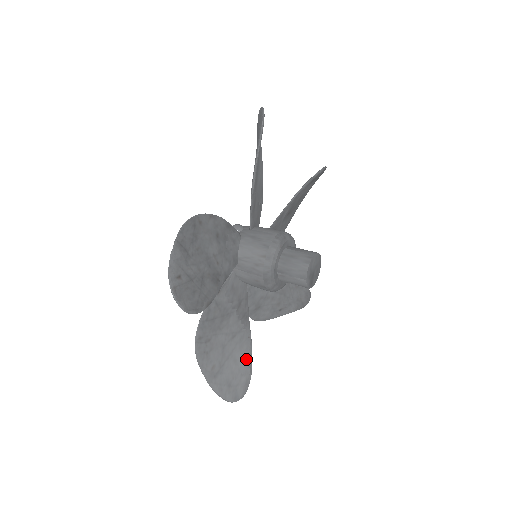
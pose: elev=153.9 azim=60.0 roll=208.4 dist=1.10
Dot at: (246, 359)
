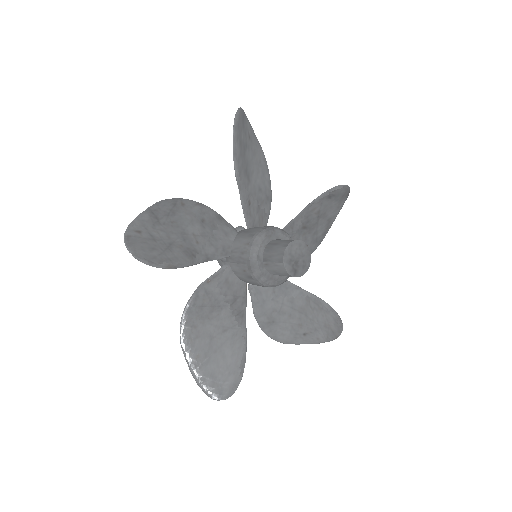
Dot at: (237, 358)
